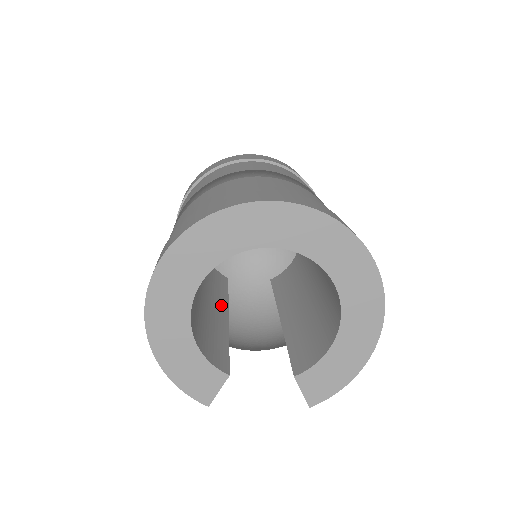
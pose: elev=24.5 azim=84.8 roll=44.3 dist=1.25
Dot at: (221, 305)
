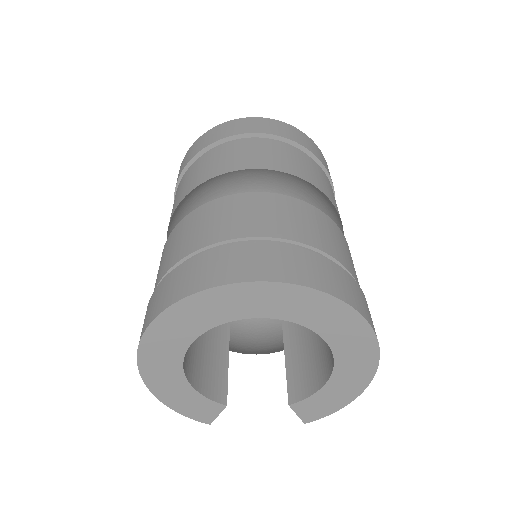
Dot at: occluded
